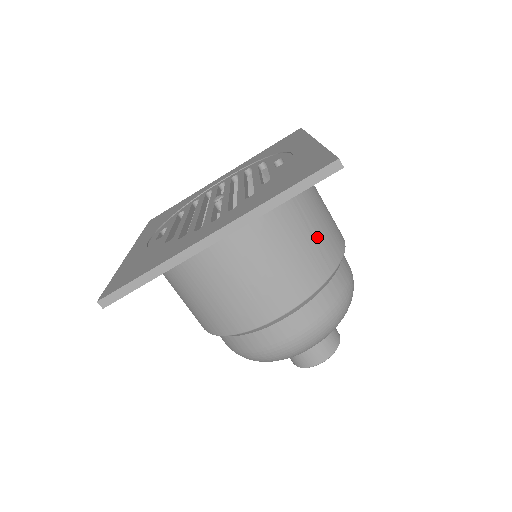
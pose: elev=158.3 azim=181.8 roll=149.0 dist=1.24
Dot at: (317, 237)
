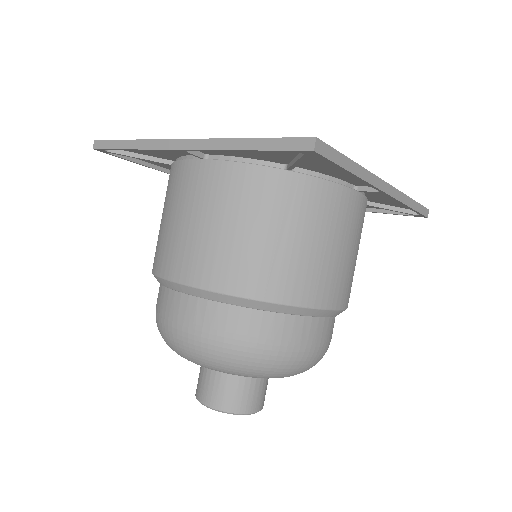
Dot at: (283, 252)
